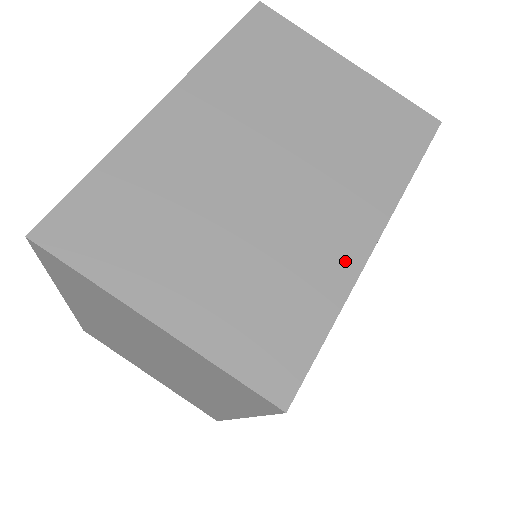
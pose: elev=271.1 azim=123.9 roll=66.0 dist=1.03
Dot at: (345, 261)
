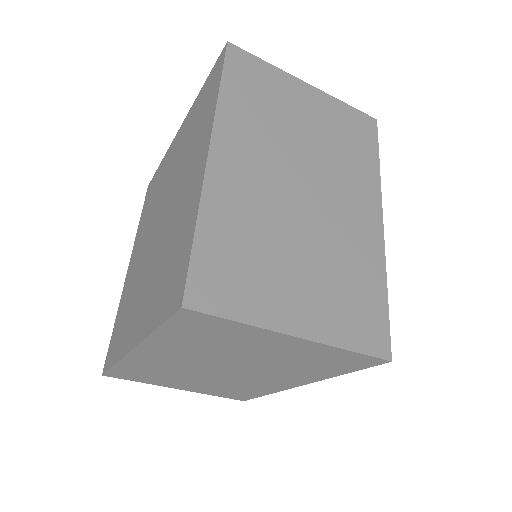
Dot at: (374, 244)
